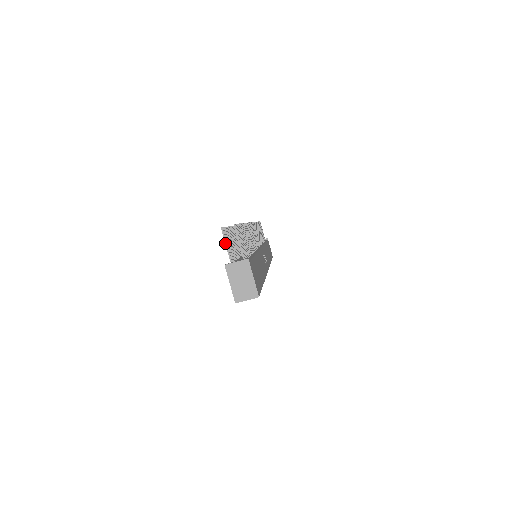
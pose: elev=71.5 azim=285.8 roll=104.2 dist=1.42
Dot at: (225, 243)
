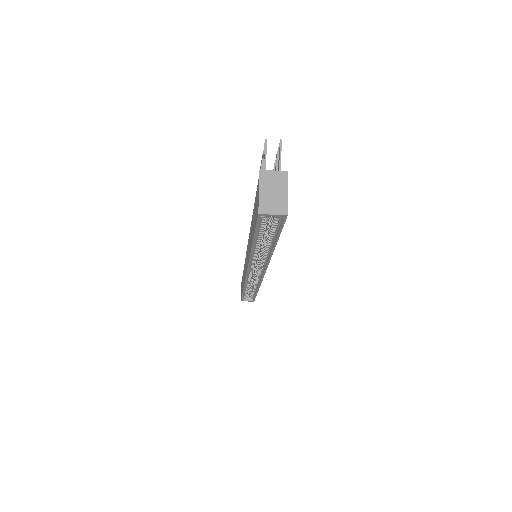
Dot at: (264, 154)
